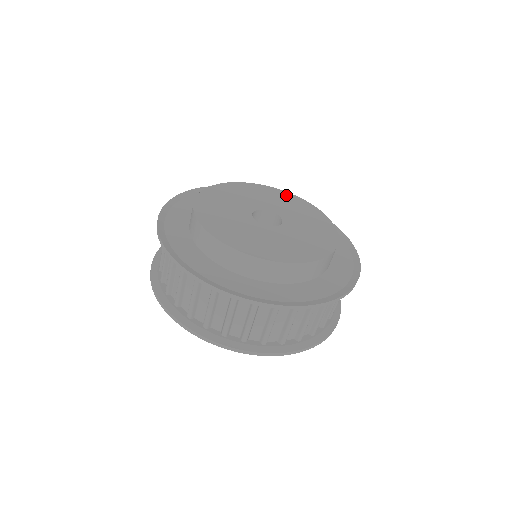
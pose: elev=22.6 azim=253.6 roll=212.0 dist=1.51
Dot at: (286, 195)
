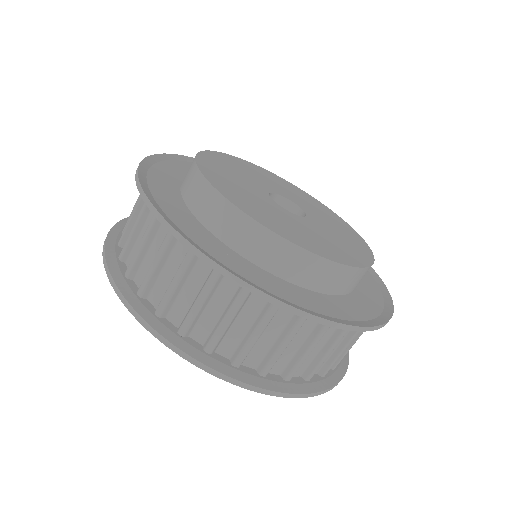
Dot at: (289, 184)
